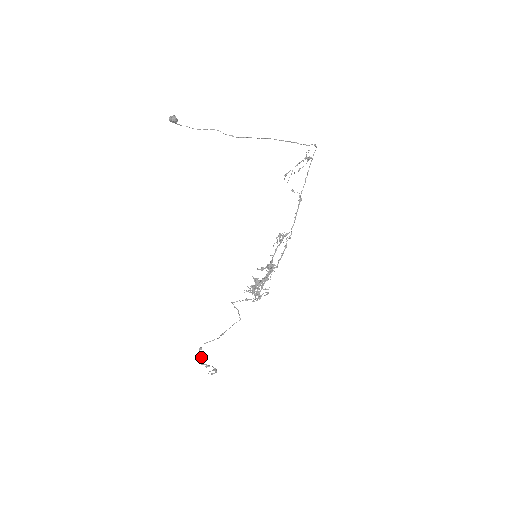
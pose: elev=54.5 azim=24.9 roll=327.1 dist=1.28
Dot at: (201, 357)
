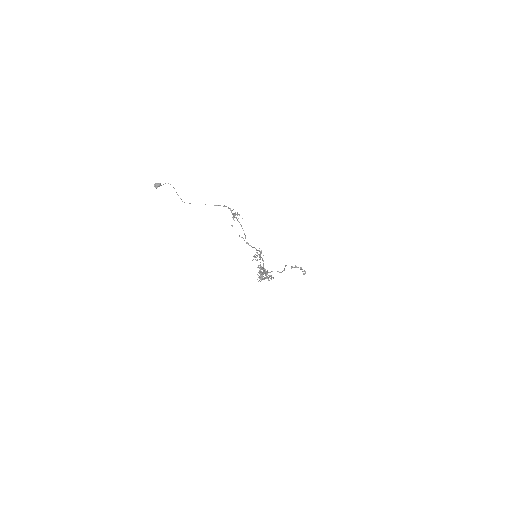
Dot at: (291, 266)
